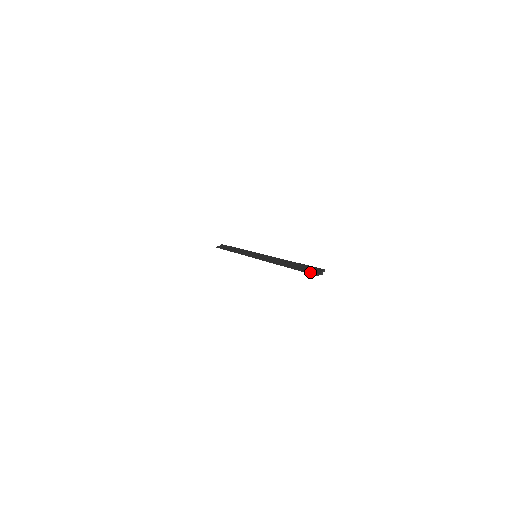
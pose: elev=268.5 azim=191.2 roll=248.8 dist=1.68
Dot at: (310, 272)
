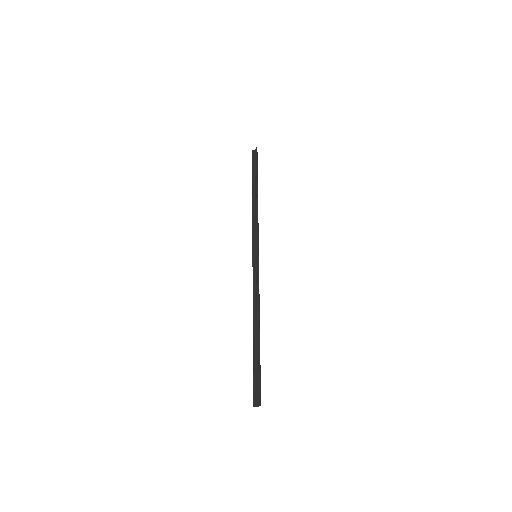
Dot at: (253, 394)
